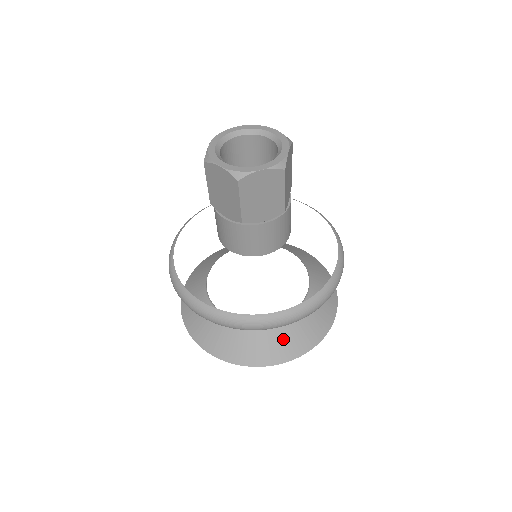
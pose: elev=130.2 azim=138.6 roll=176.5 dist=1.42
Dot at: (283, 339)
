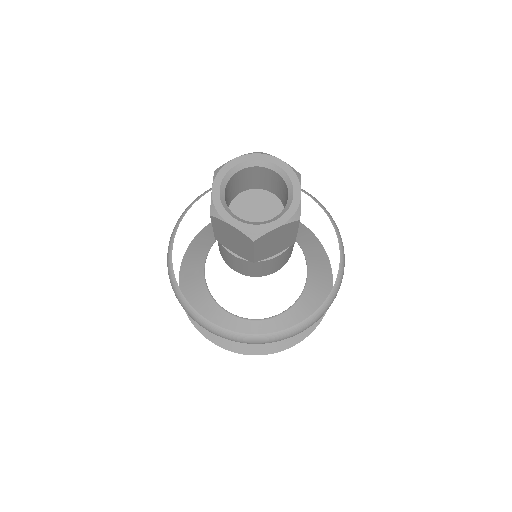
Dot at: (222, 327)
